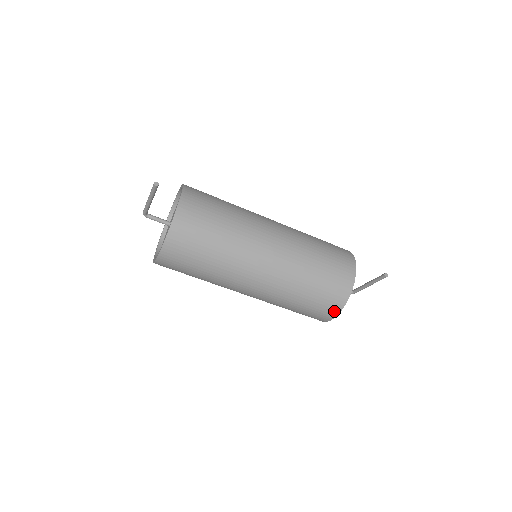
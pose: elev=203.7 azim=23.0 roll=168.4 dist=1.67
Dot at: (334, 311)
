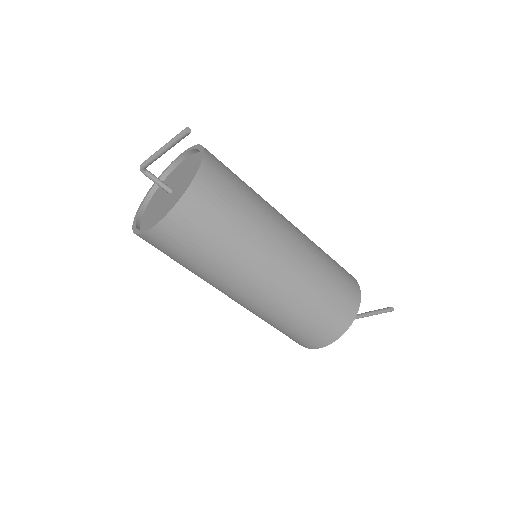
Dot at: (330, 338)
